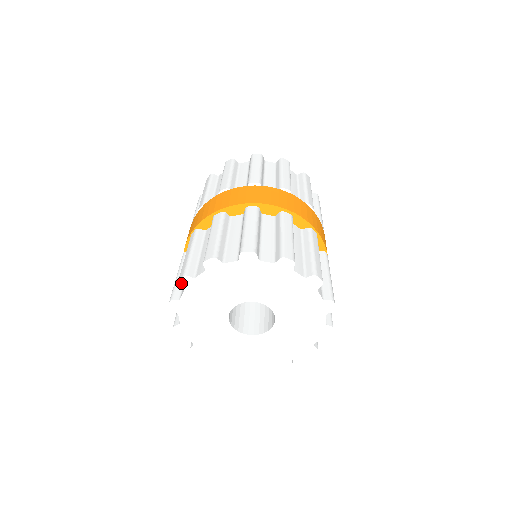
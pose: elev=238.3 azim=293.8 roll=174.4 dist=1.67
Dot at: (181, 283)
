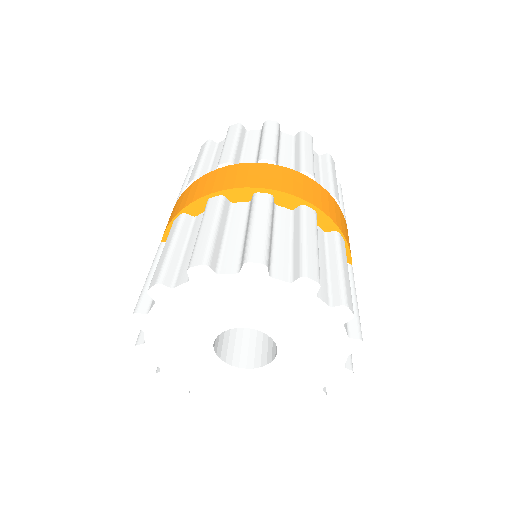
Dot at: (249, 266)
